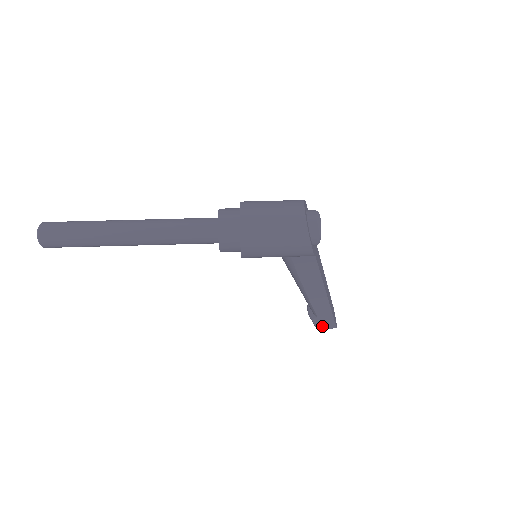
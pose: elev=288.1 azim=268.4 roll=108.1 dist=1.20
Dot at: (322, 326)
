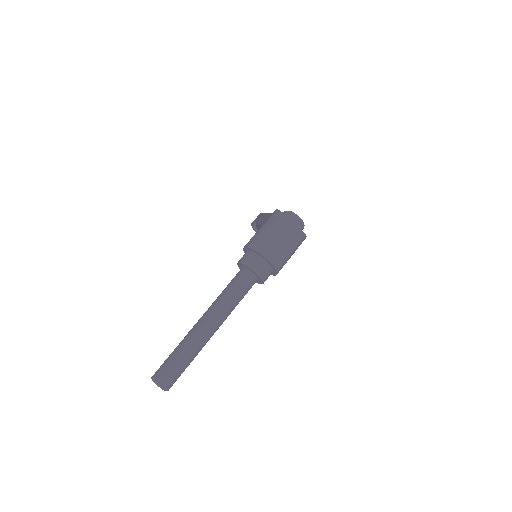
Dot at: occluded
